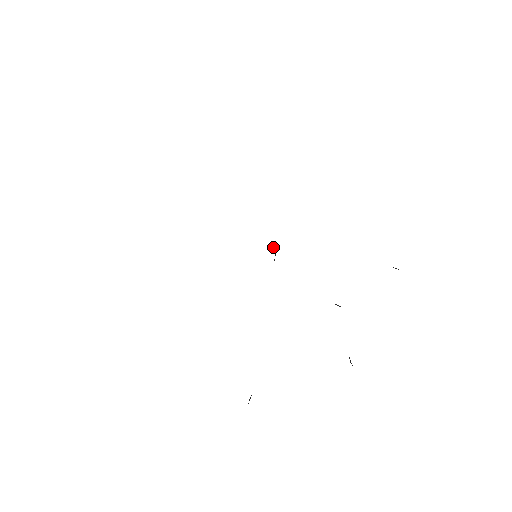
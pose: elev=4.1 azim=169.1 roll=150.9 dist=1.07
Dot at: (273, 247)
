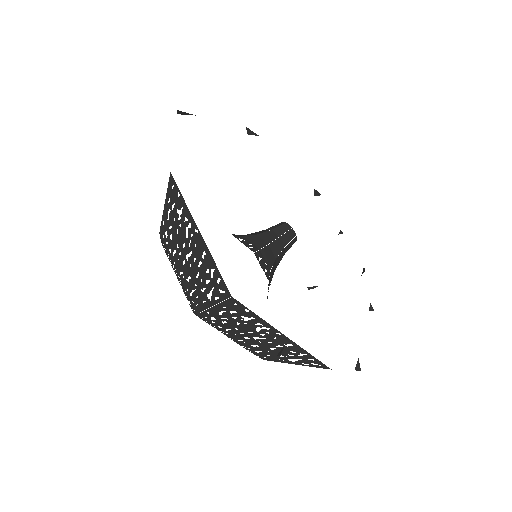
Dot at: (278, 233)
